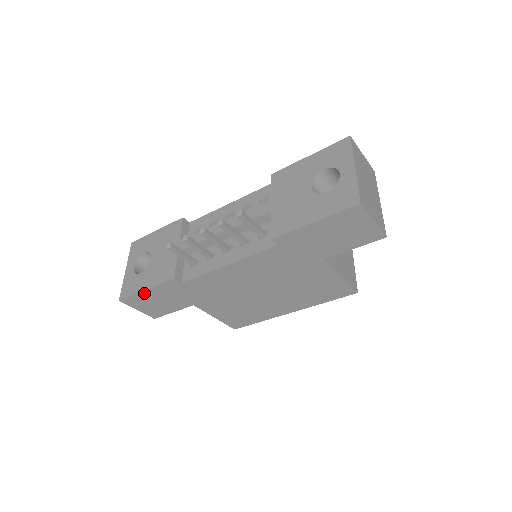
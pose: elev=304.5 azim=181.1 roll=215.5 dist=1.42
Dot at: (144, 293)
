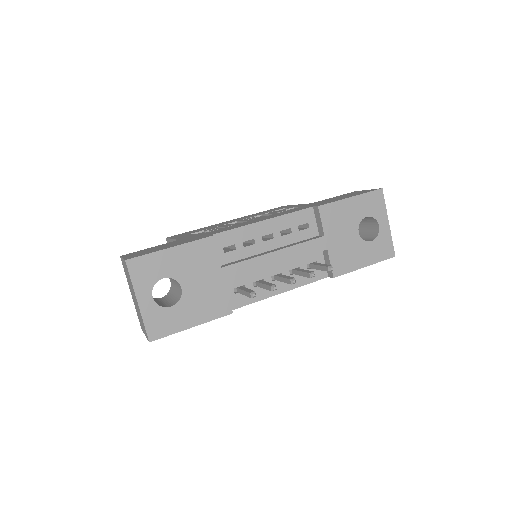
Dot at: (185, 328)
